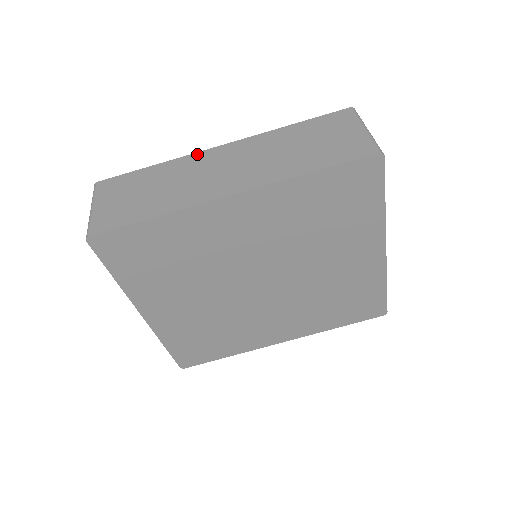
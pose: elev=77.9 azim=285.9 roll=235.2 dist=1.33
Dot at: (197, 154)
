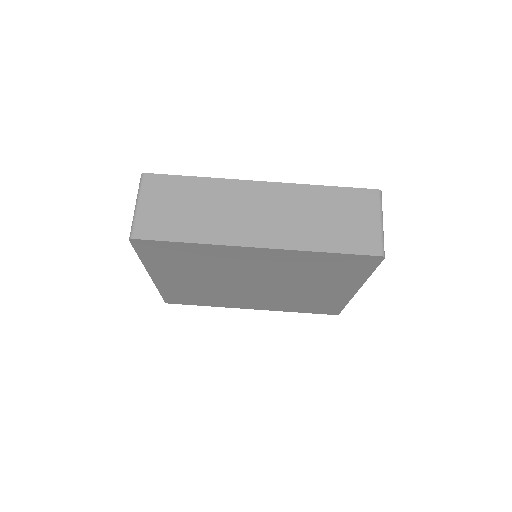
Dot at: (239, 182)
